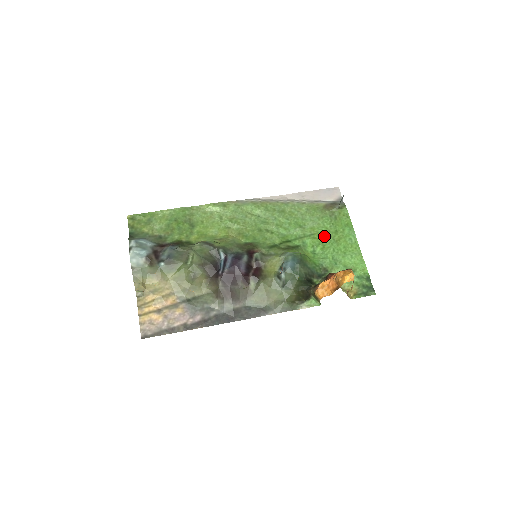
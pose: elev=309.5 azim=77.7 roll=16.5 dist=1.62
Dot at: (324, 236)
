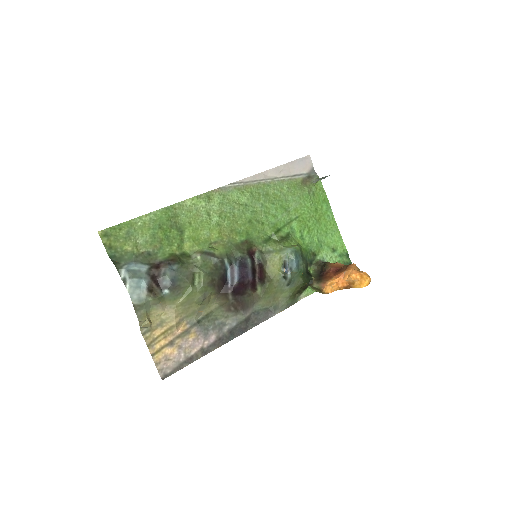
Dot at: (307, 217)
